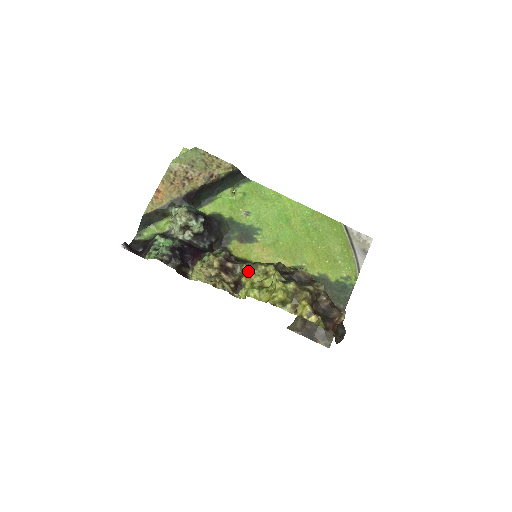
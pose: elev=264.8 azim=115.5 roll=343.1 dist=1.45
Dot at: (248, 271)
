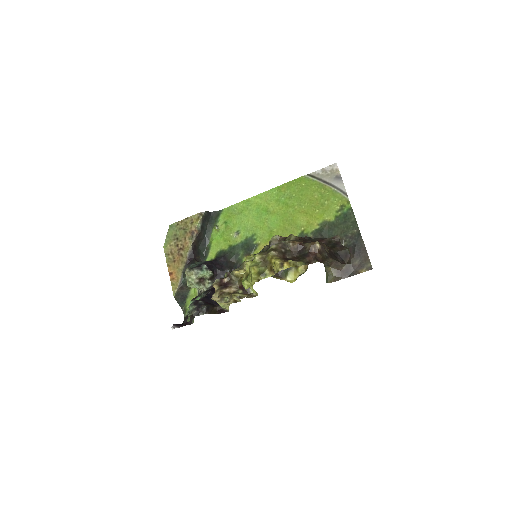
Dot at: (238, 273)
